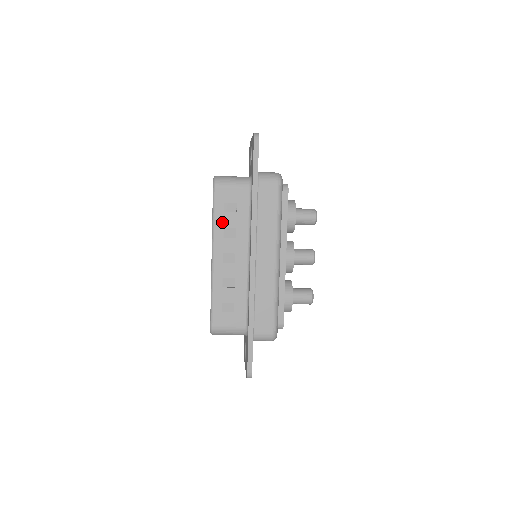
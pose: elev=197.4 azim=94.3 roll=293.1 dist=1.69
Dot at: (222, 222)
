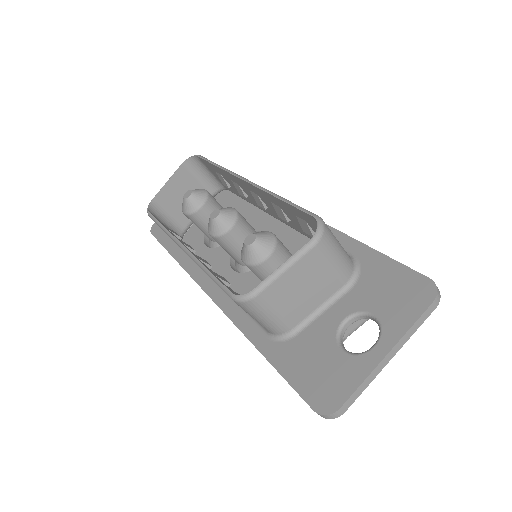
Dot at: occluded
